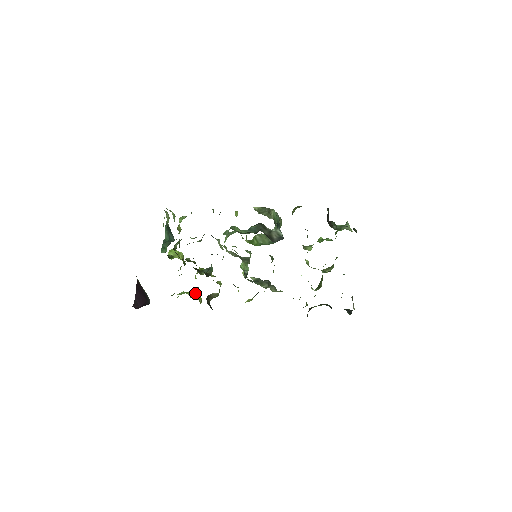
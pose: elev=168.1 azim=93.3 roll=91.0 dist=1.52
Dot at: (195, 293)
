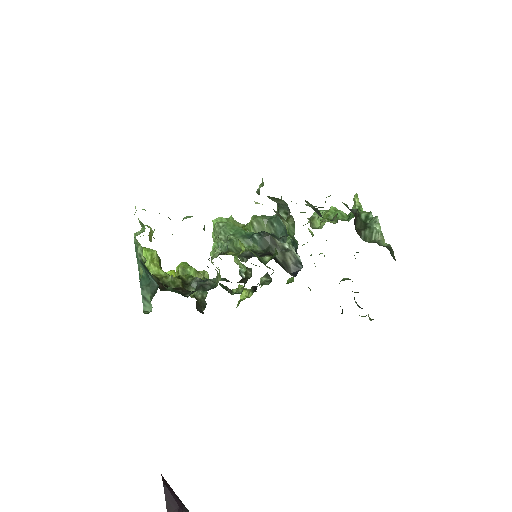
Dot at: occluded
